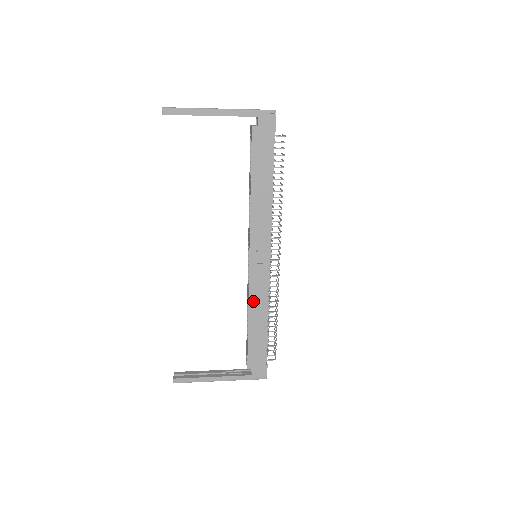
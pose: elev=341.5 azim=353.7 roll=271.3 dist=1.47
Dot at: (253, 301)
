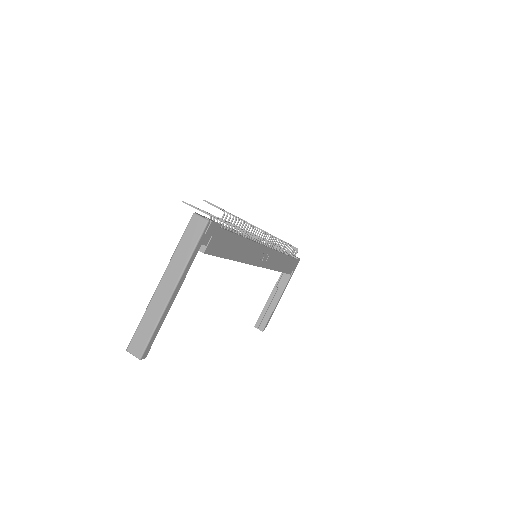
Dot at: (275, 266)
